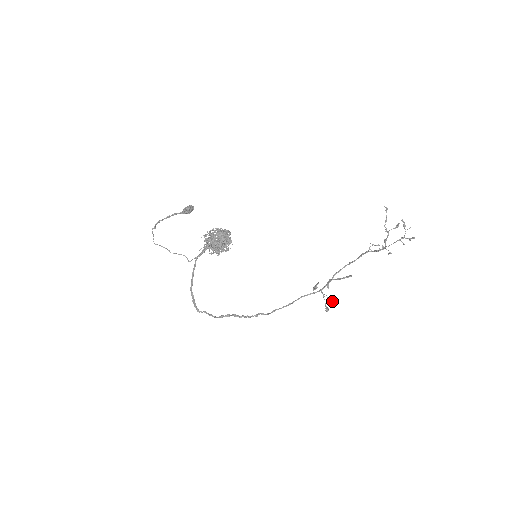
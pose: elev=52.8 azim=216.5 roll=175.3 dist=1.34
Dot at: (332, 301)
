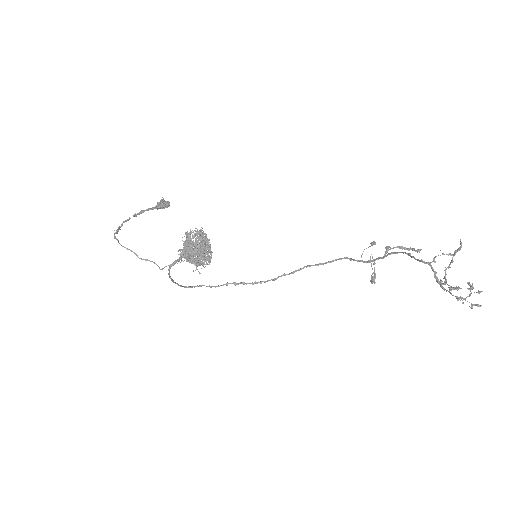
Dot at: (375, 282)
